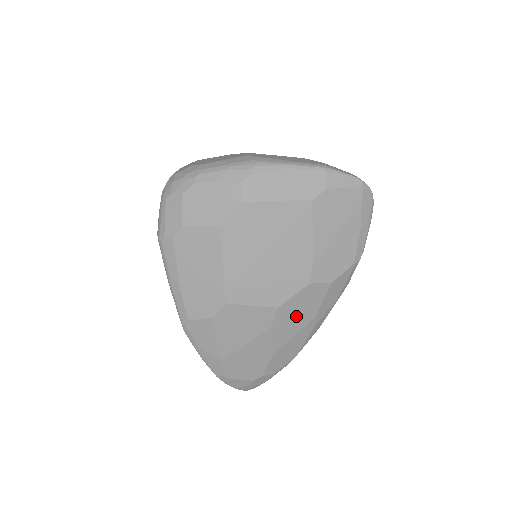
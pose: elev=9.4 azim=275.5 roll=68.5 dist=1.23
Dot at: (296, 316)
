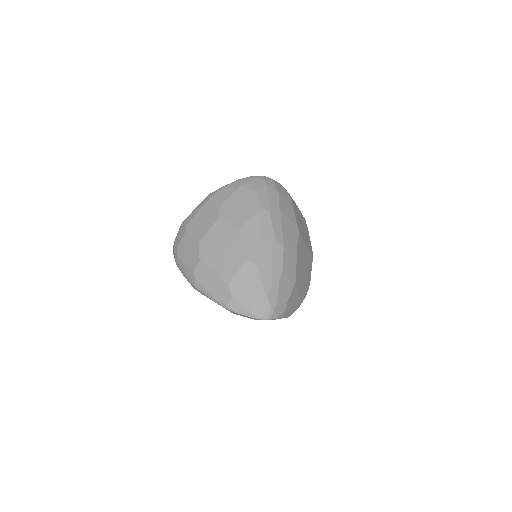
Dot at: occluded
